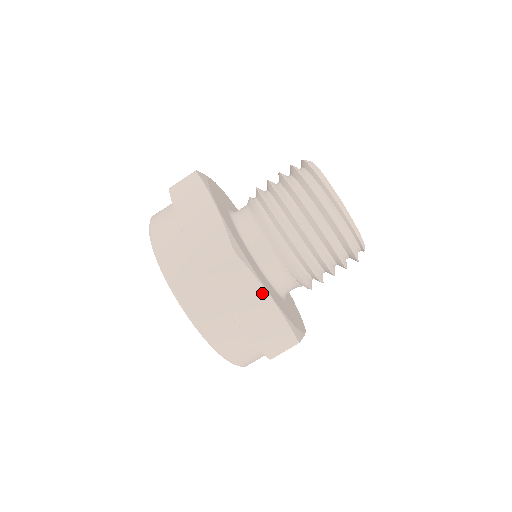
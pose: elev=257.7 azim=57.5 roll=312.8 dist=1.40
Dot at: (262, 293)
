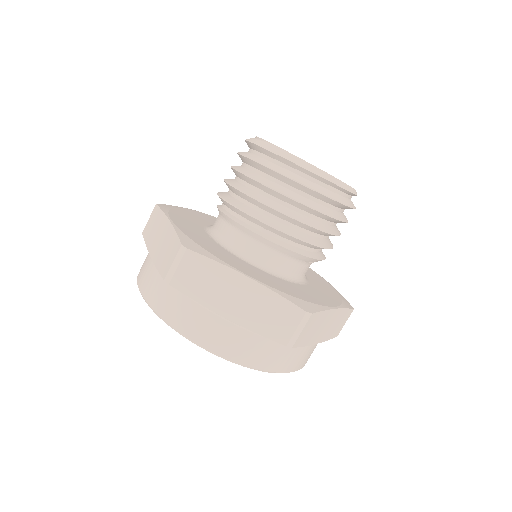
Dot at: (331, 313)
